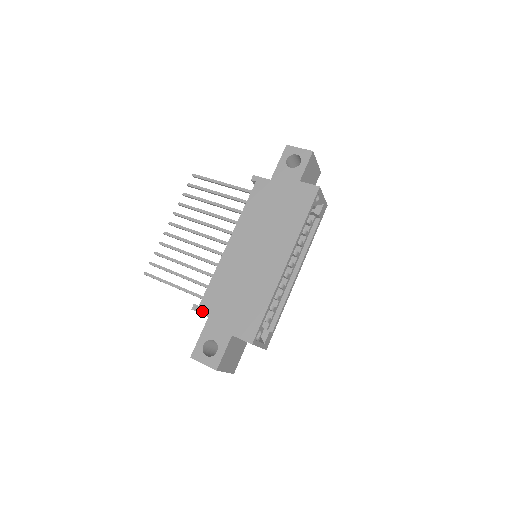
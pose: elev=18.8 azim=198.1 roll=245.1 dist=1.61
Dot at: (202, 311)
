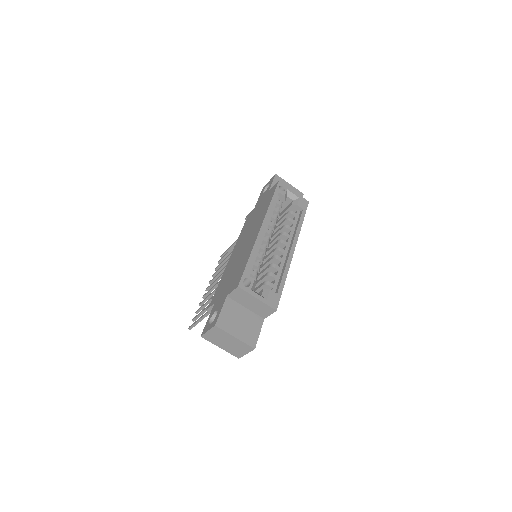
Dot at: (211, 304)
